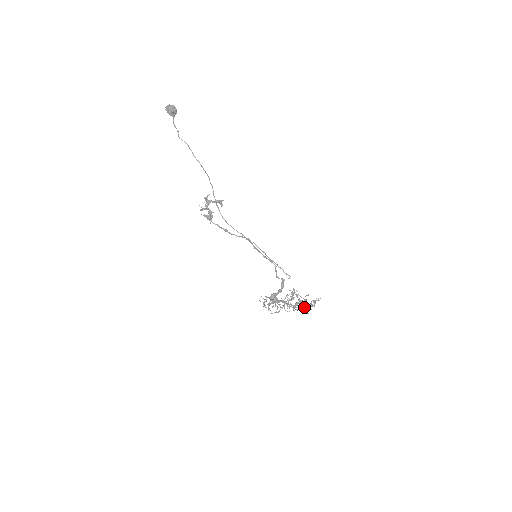
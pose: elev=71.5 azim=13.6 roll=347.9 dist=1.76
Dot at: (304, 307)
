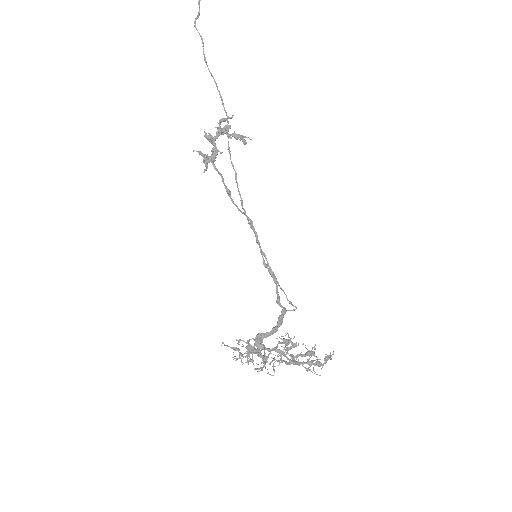
Dot at: (309, 365)
